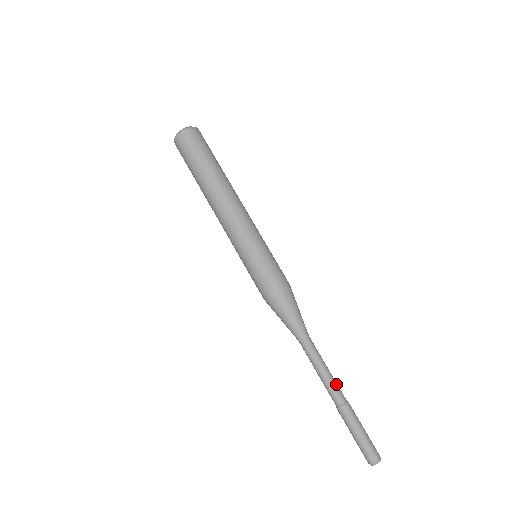
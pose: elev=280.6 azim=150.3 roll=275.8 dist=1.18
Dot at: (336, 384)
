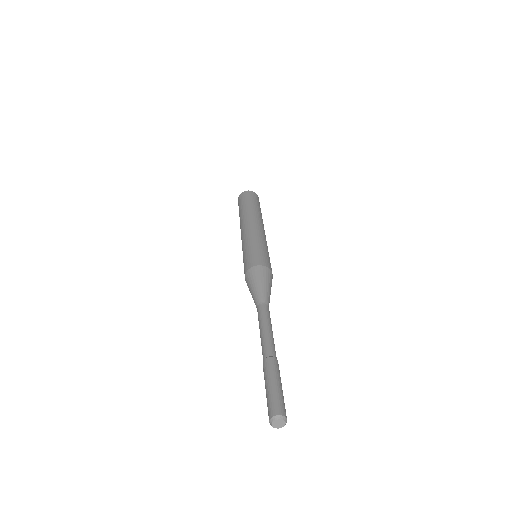
Dot at: (274, 347)
